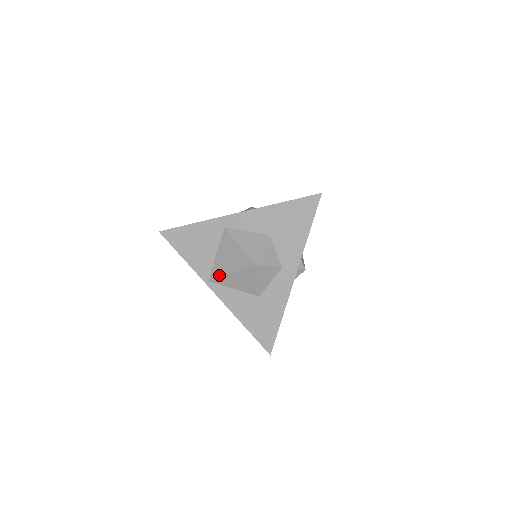
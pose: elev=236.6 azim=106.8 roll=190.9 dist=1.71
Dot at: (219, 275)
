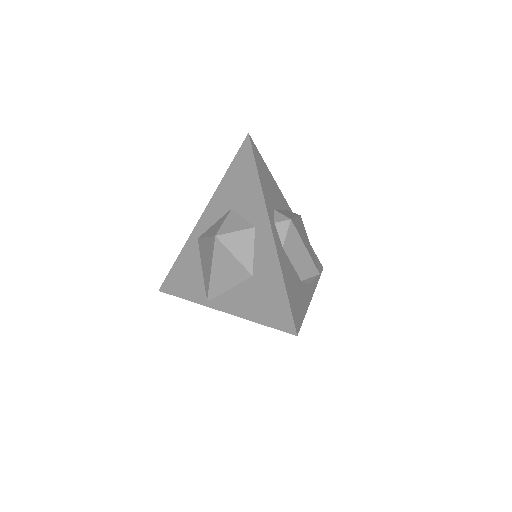
Dot at: (208, 284)
